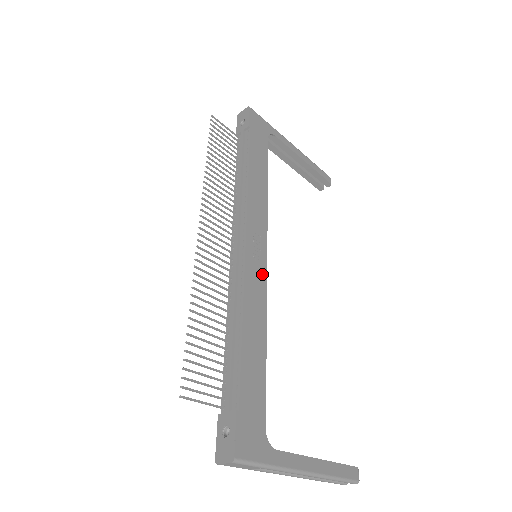
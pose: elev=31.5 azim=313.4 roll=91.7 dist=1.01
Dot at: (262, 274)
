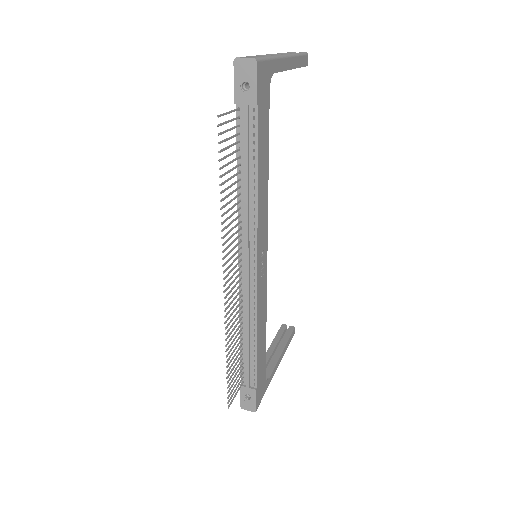
Dot at: (265, 281)
